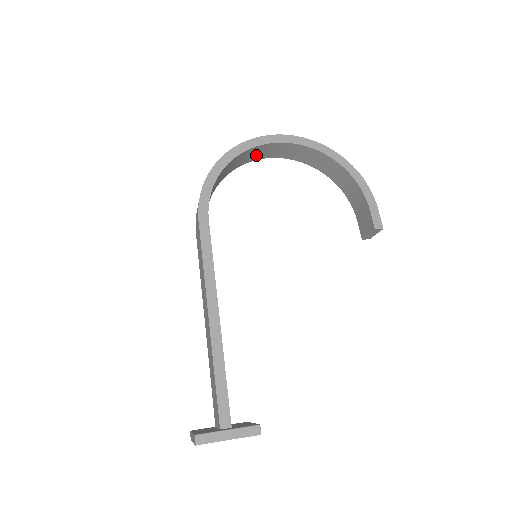
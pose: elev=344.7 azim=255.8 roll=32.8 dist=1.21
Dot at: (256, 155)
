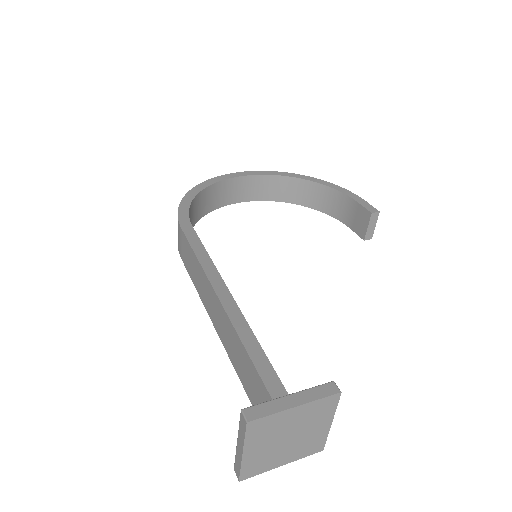
Dot at: (227, 196)
